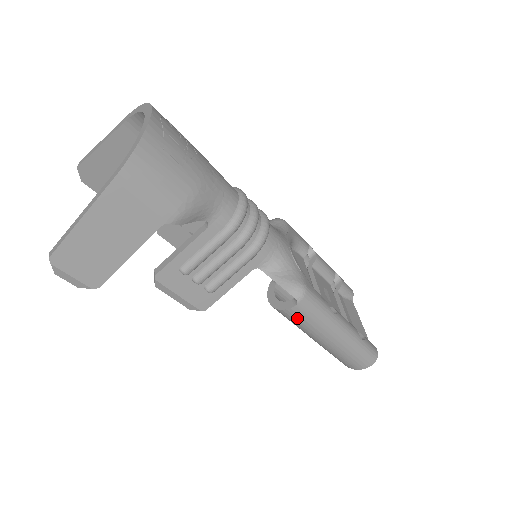
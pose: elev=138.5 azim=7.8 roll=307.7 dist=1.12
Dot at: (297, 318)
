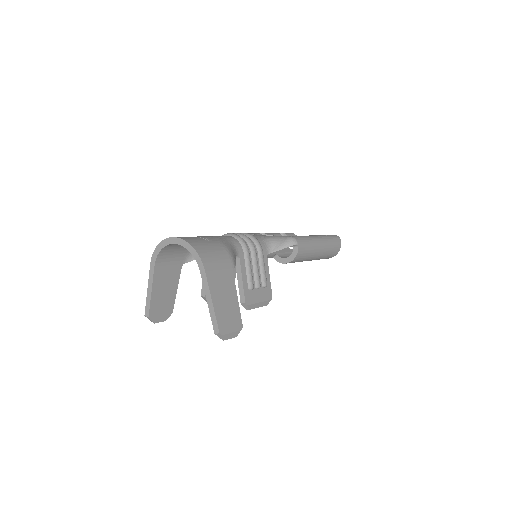
Dot at: (303, 253)
